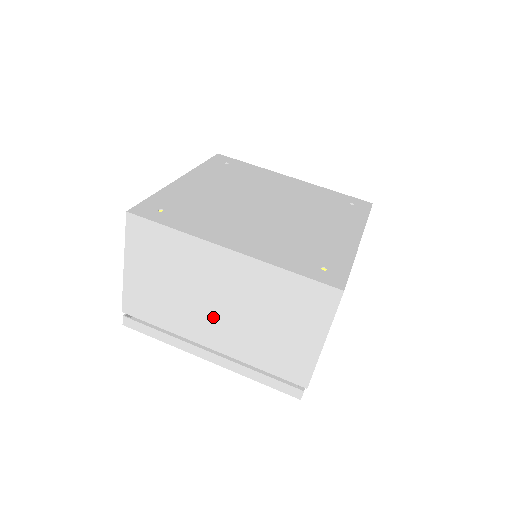
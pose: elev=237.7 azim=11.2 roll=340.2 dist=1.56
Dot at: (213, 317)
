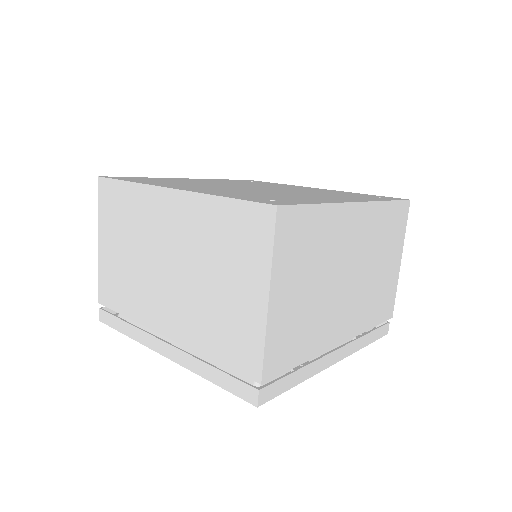
Dot at: (164, 287)
